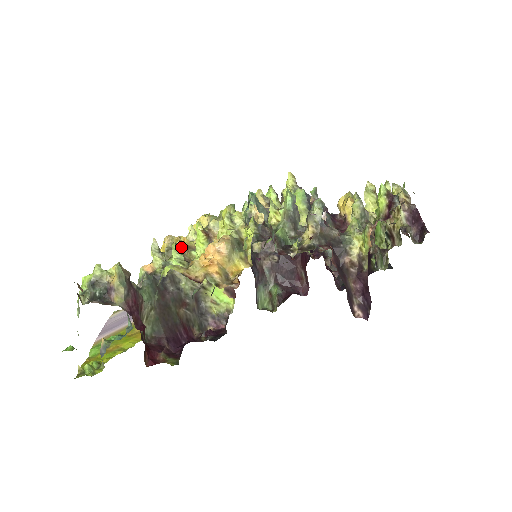
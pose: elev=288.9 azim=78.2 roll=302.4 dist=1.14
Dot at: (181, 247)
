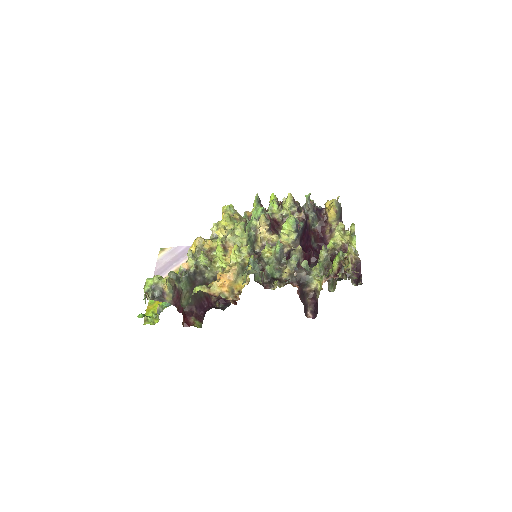
Dot at: (207, 248)
